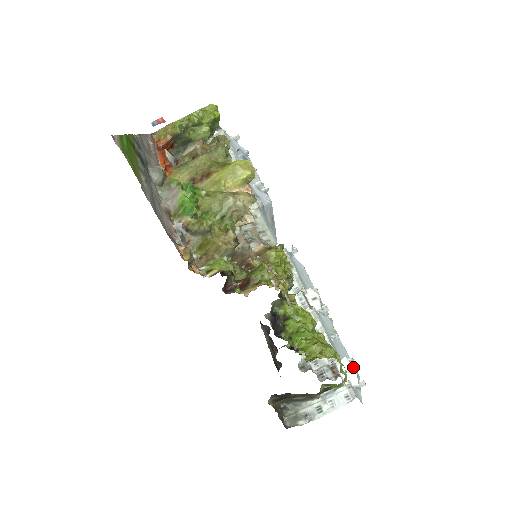
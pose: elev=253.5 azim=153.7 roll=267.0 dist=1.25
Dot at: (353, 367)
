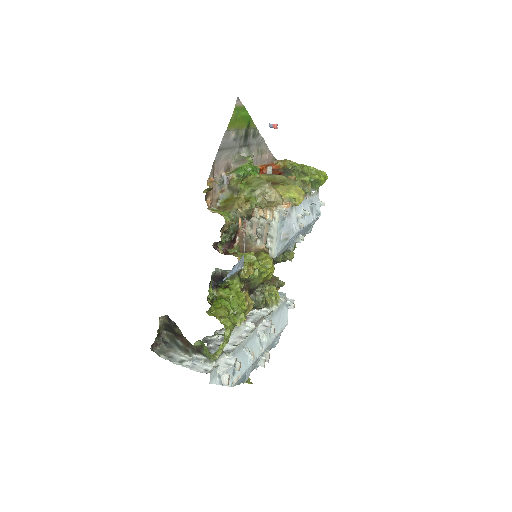
Dot at: (233, 364)
